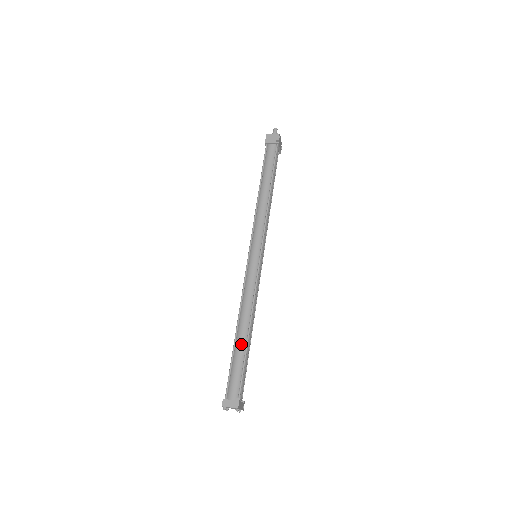
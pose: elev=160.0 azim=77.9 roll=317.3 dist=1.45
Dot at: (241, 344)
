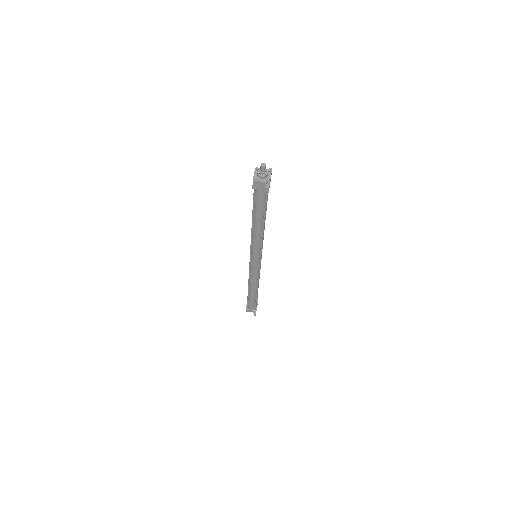
Dot at: (253, 295)
